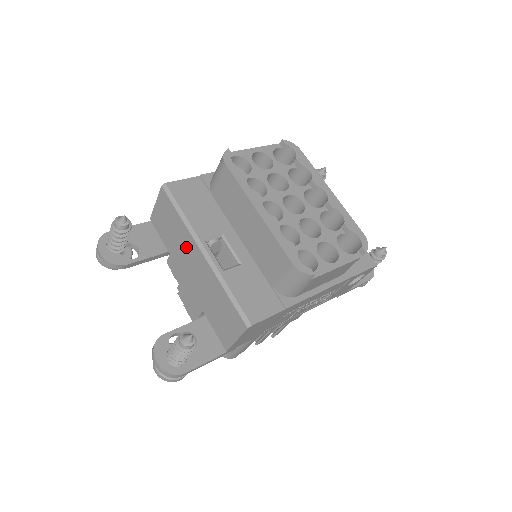
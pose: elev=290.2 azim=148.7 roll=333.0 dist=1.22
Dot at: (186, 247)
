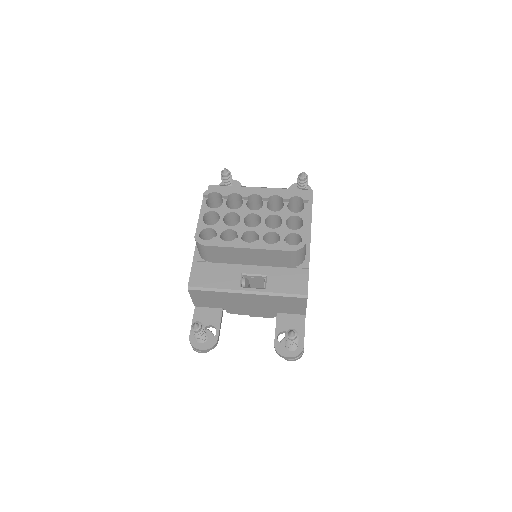
Dot at: (233, 299)
